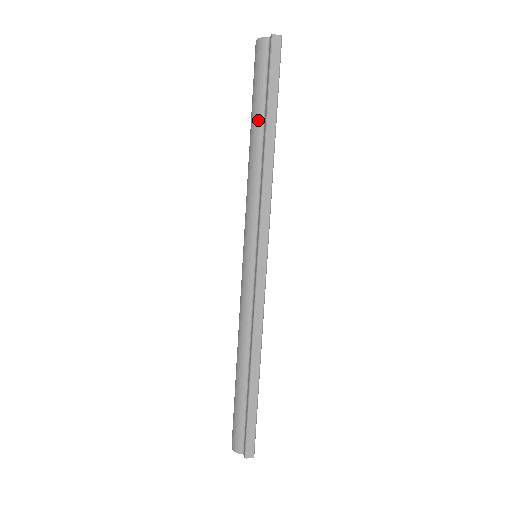
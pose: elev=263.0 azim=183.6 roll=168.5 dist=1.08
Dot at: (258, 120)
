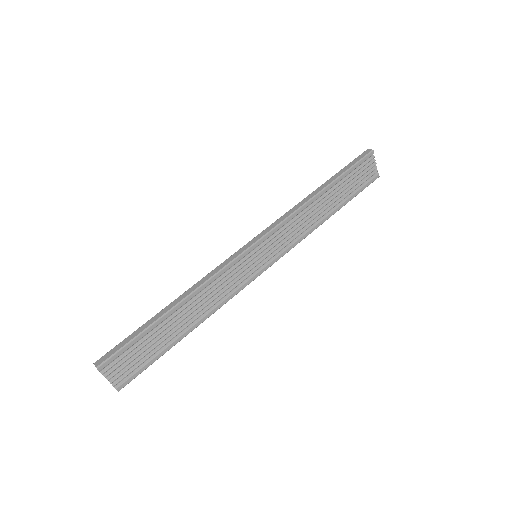
Dot at: occluded
